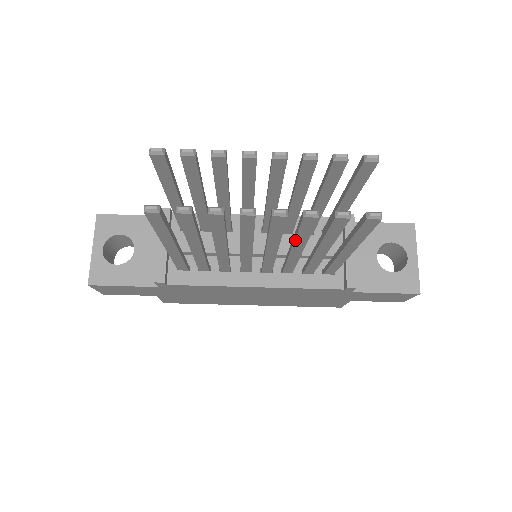
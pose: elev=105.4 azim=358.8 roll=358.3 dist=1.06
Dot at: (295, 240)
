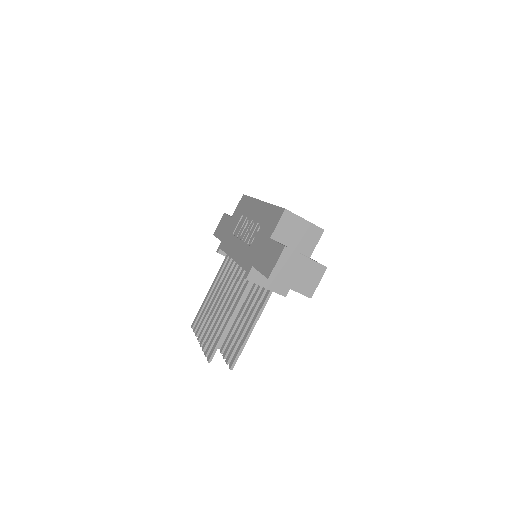
Dot at: occluded
